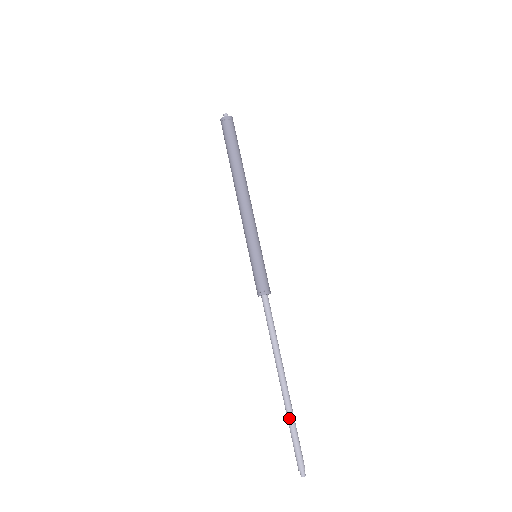
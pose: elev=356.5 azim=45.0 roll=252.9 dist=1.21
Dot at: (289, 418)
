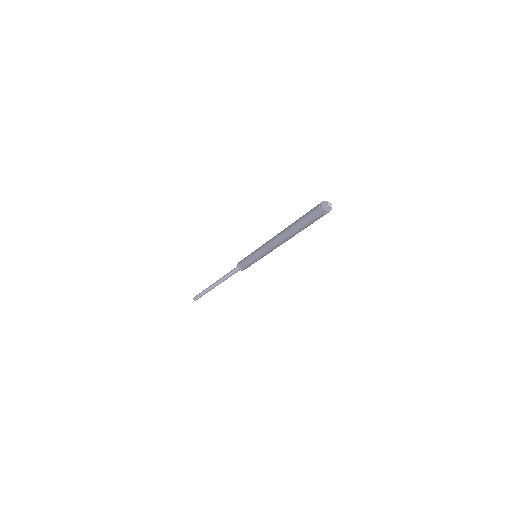
Dot at: (207, 292)
